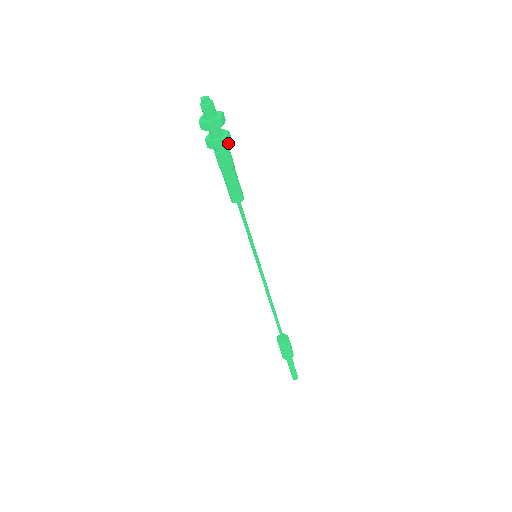
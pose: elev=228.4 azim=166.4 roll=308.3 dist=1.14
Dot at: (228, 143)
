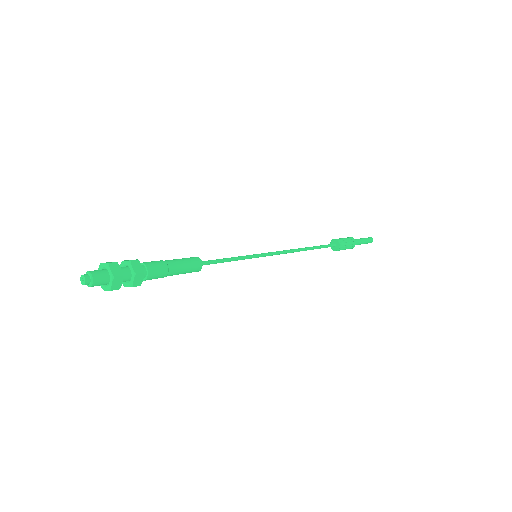
Dot at: (142, 273)
